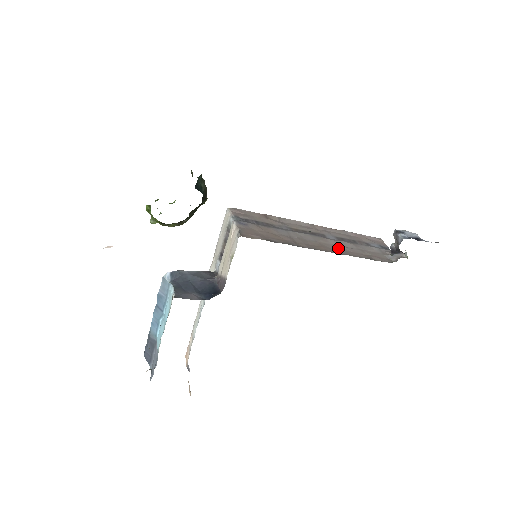
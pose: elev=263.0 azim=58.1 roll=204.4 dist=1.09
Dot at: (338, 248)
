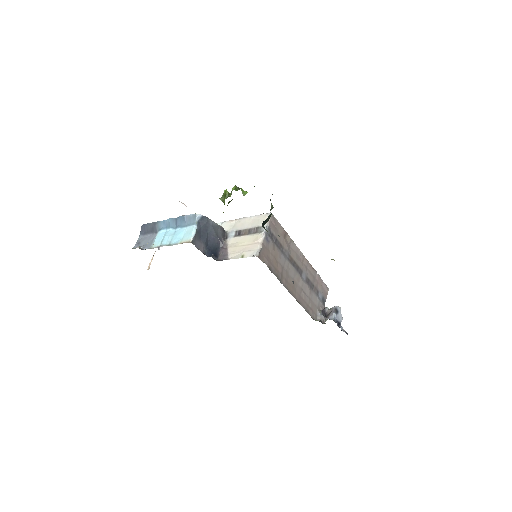
Dot at: (299, 292)
